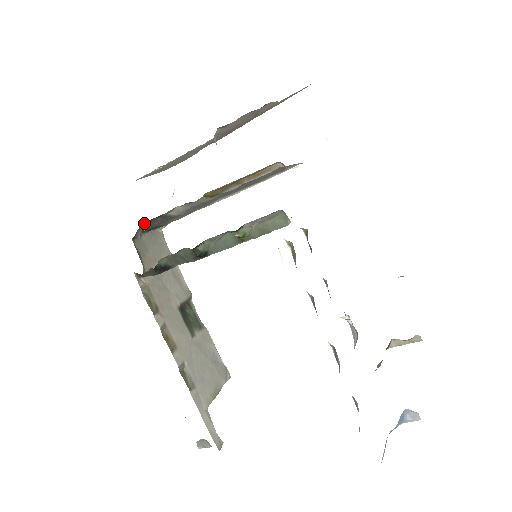
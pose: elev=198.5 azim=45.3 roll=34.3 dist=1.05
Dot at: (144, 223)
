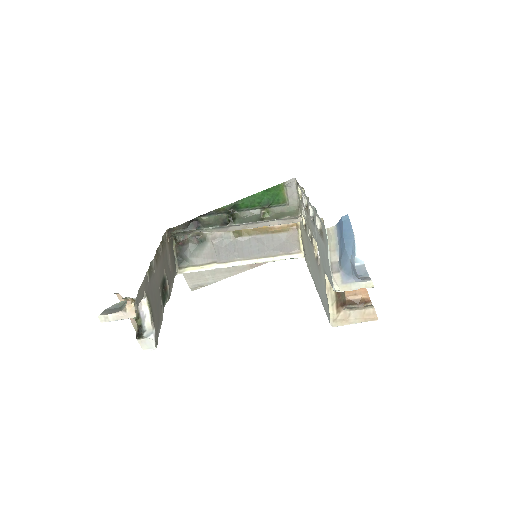
Dot at: (187, 235)
